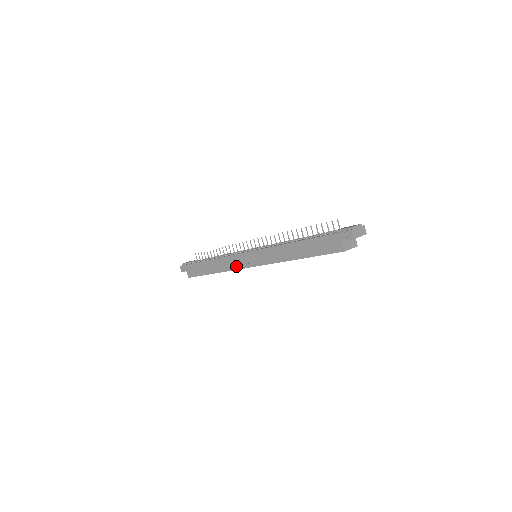
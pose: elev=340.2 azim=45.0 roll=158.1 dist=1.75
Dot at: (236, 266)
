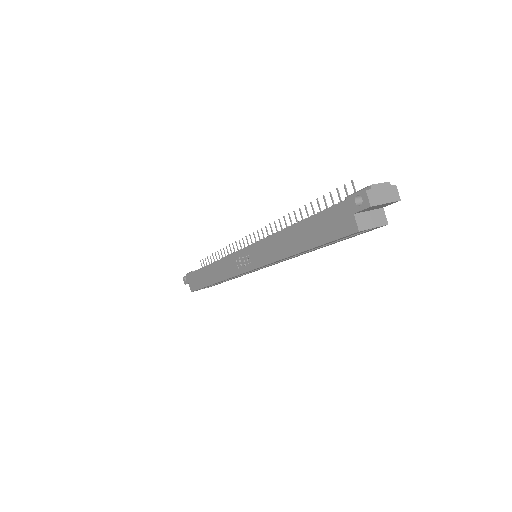
Dot at: (232, 272)
